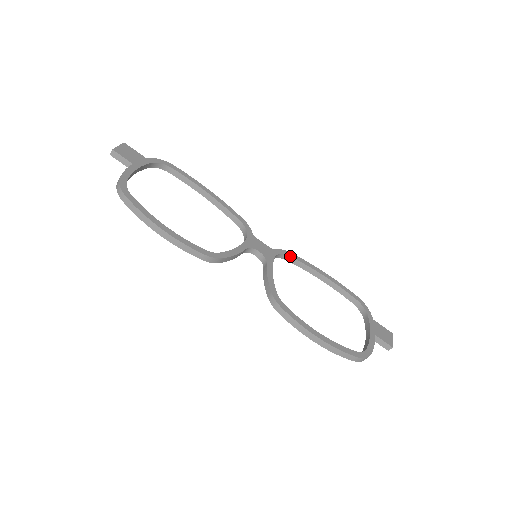
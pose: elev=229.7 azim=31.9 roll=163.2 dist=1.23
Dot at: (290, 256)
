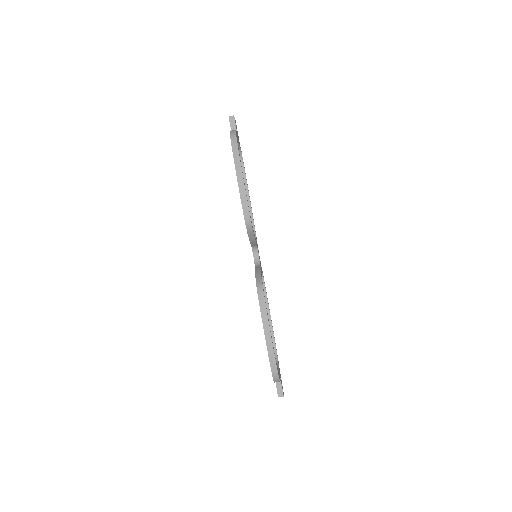
Dot at: occluded
